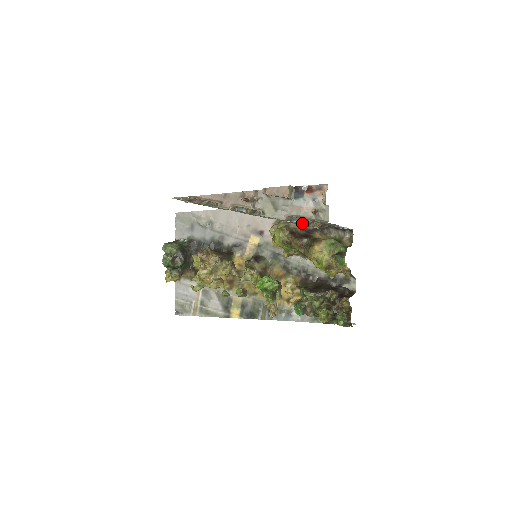
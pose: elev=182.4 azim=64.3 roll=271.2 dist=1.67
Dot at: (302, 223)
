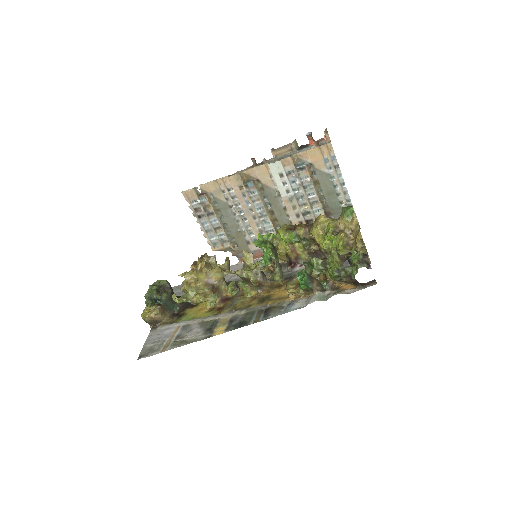
Dot at: (306, 168)
